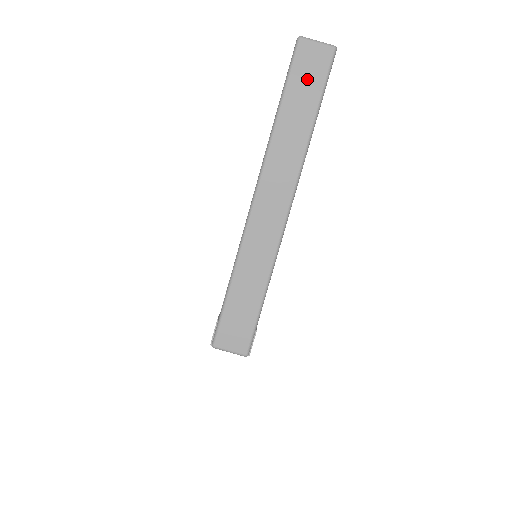
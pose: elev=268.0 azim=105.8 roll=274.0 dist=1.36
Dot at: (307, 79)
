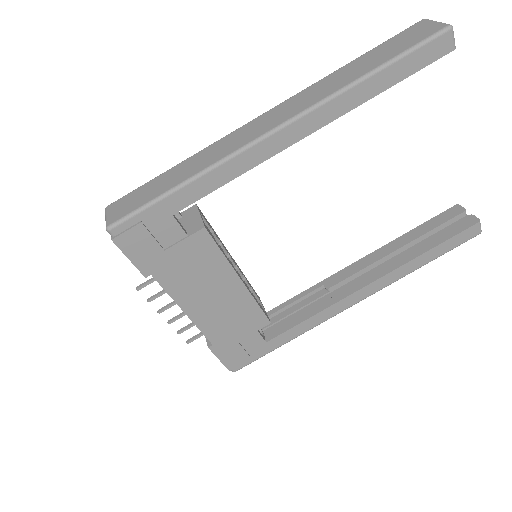
Dot at: (398, 44)
